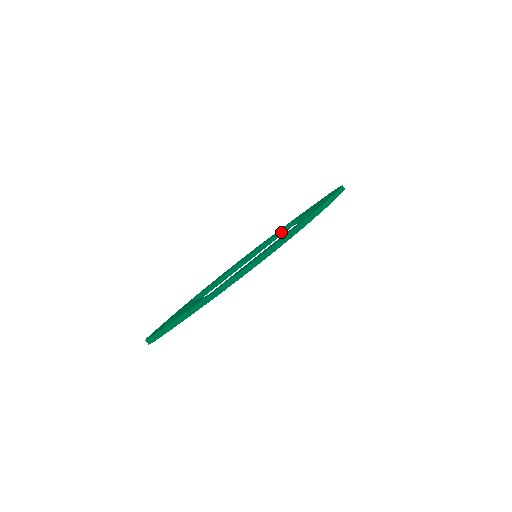
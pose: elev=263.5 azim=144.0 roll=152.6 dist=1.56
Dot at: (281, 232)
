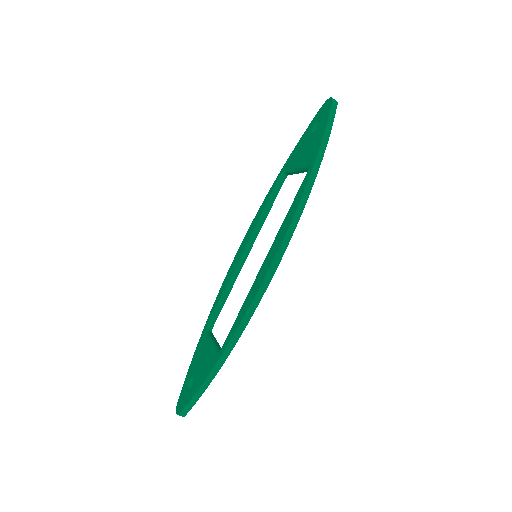
Dot at: (275, 193)
